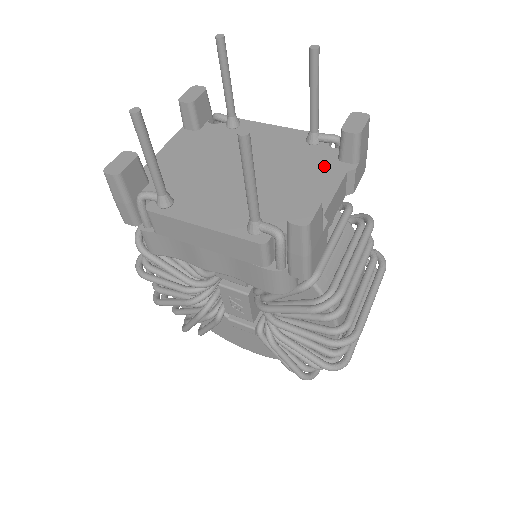
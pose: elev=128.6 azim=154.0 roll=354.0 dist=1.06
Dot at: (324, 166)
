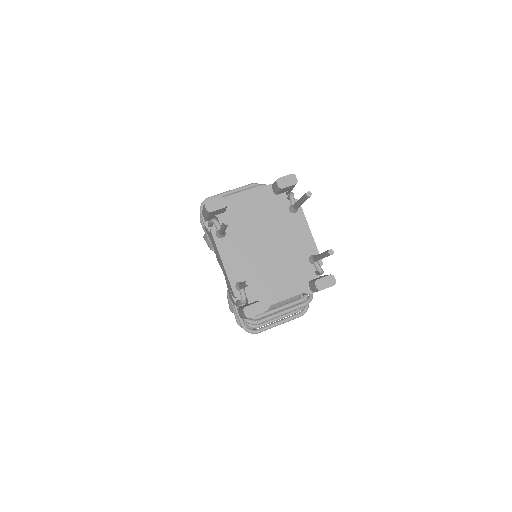
Dot at: (299, 280)
